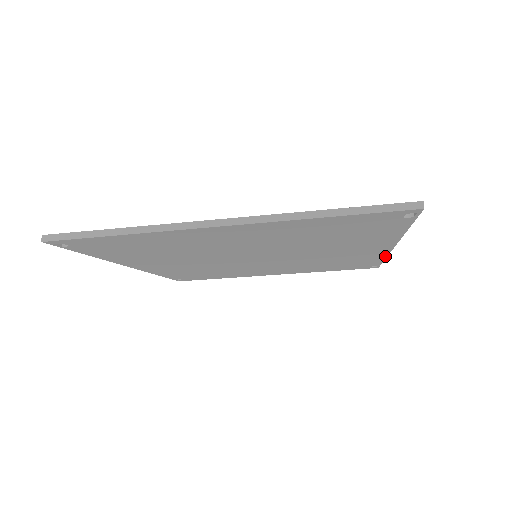
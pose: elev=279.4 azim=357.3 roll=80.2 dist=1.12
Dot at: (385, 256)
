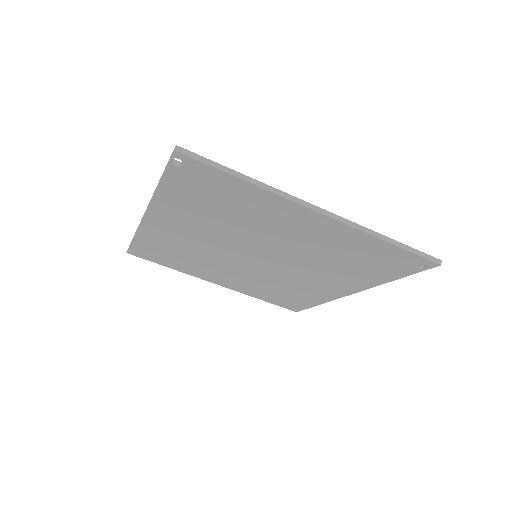
Dot at: (329, 300)
